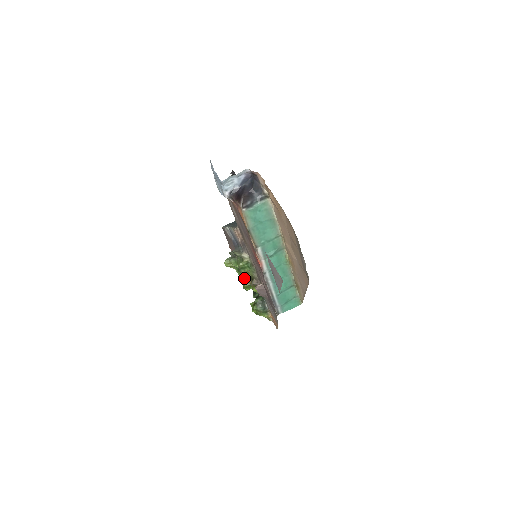
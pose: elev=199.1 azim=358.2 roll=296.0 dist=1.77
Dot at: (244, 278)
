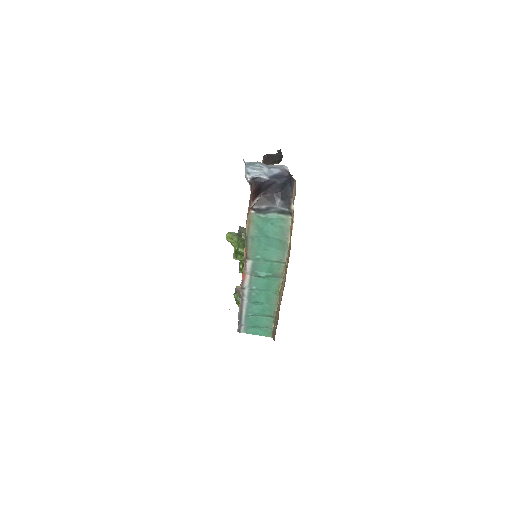
Dot at: occluded
